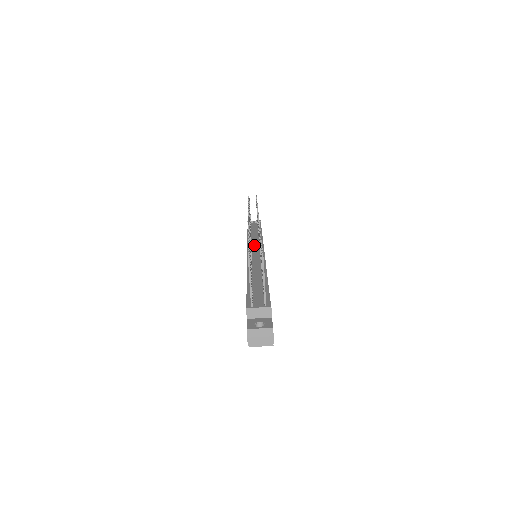
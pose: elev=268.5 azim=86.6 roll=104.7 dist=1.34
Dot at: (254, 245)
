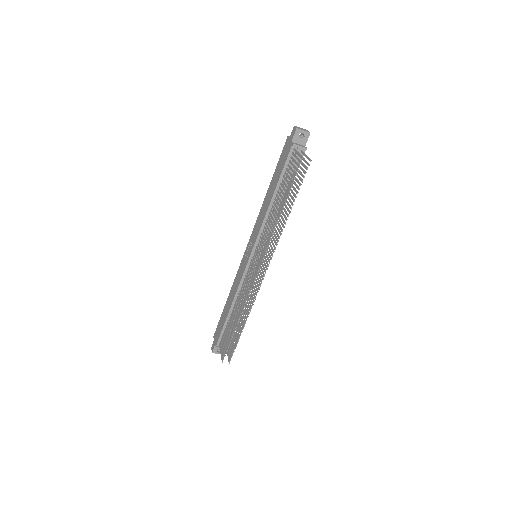
Dot at: occluded
